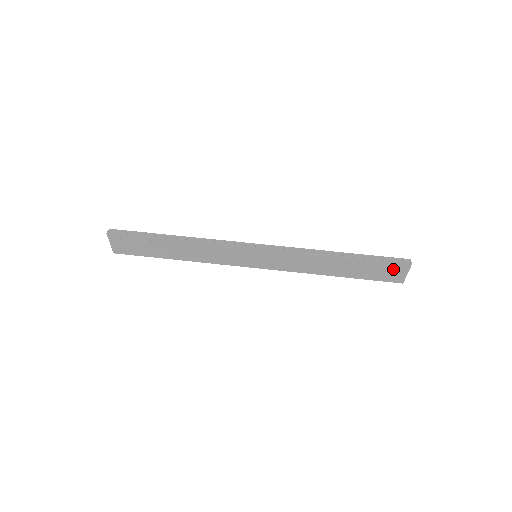
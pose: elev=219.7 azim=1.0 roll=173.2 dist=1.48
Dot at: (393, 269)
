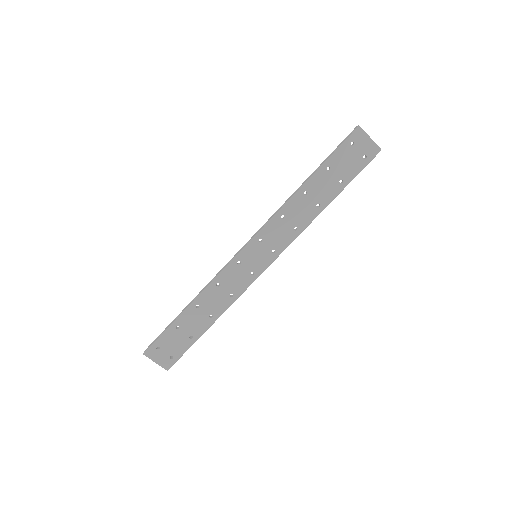
Dot at: (354, 146)
